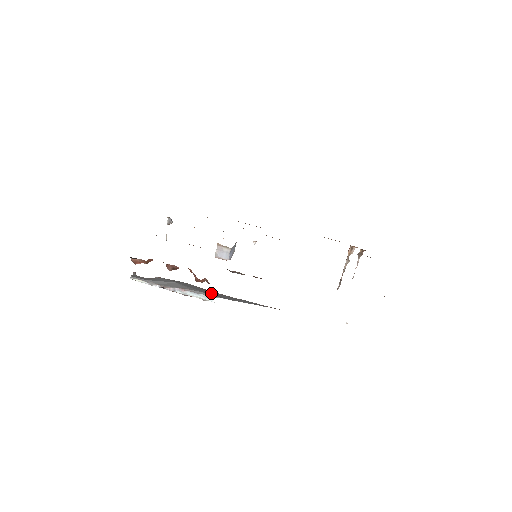
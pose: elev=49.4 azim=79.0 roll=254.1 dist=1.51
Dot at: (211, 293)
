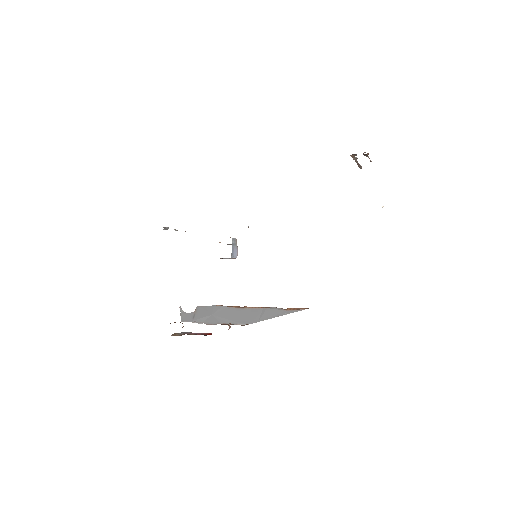
Dot at: (241, 317)
